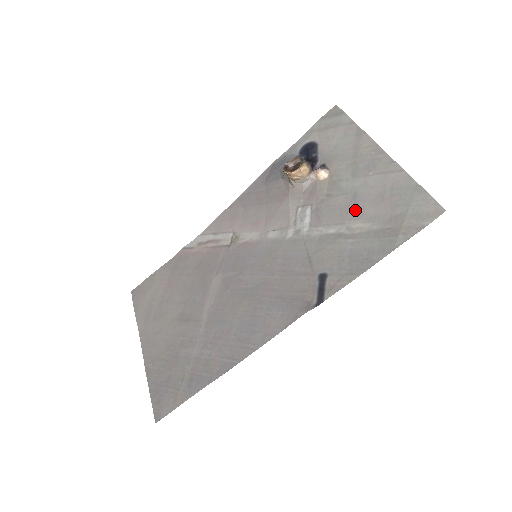
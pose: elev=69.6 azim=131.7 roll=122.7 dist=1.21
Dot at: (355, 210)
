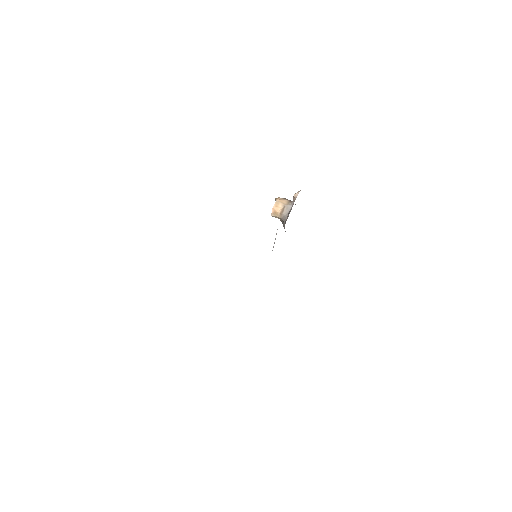
Dot at: occluded
